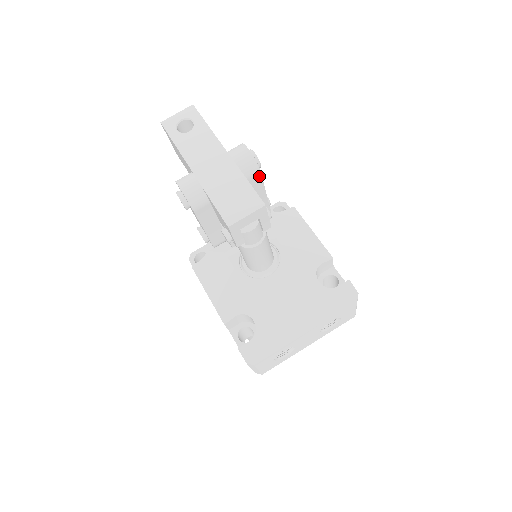
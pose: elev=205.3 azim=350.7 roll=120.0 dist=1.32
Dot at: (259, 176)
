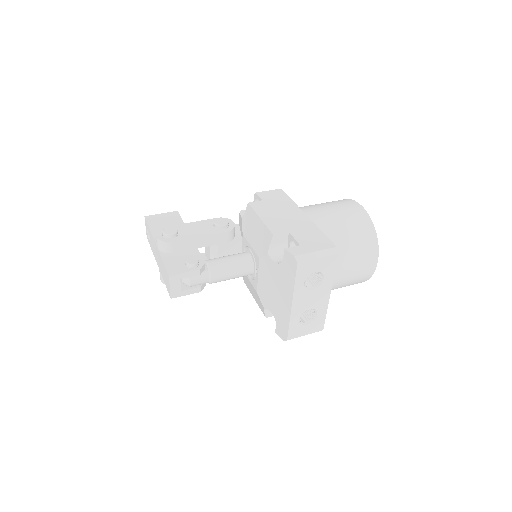
Dot at: (175, 243)
